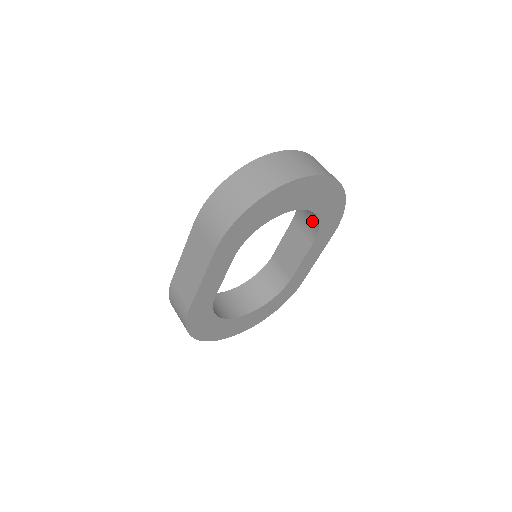
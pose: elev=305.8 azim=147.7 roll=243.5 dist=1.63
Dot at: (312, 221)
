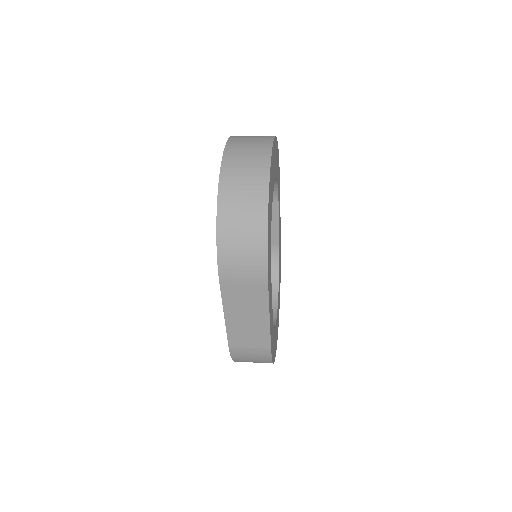
Dot at: occluded
